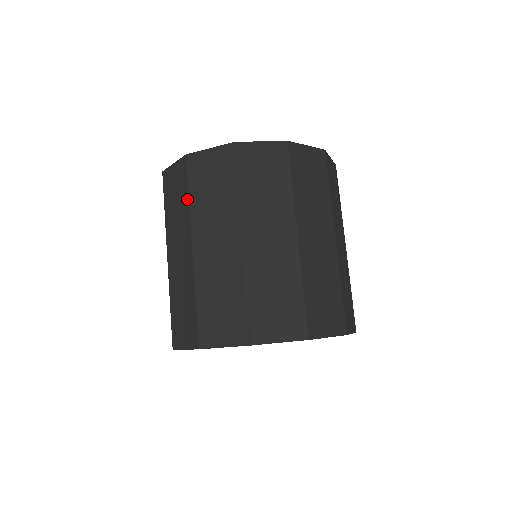
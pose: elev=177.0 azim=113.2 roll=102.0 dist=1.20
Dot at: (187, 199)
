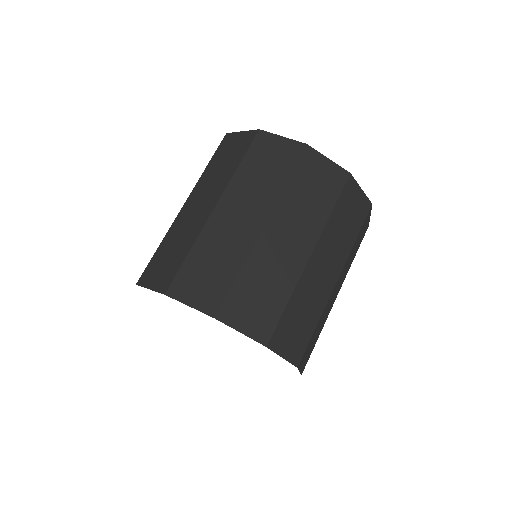
Dot at: occluded
